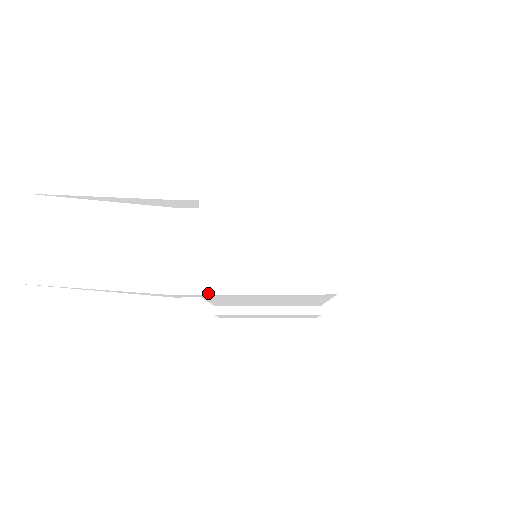
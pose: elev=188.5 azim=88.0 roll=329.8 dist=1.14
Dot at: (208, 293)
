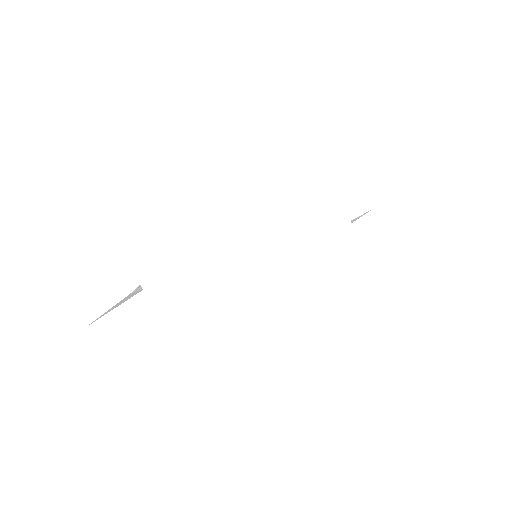
Dot at: (190, 358)
